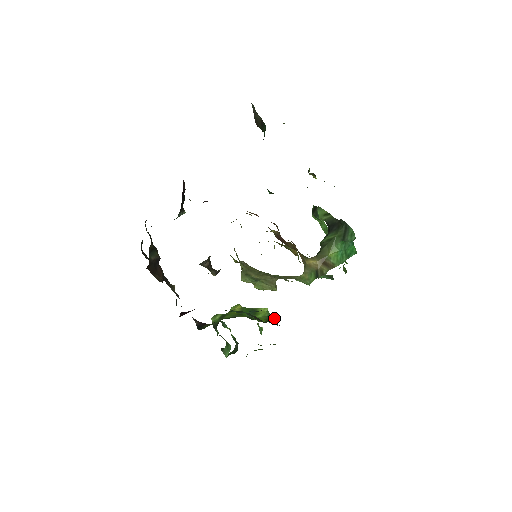
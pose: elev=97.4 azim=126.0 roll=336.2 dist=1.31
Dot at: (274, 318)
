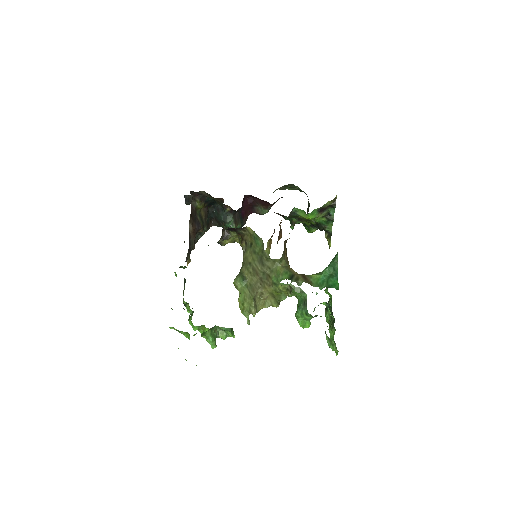
Dot at: (233, 331)
